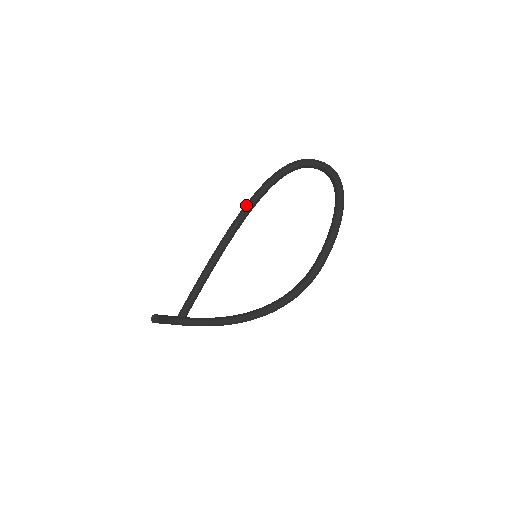
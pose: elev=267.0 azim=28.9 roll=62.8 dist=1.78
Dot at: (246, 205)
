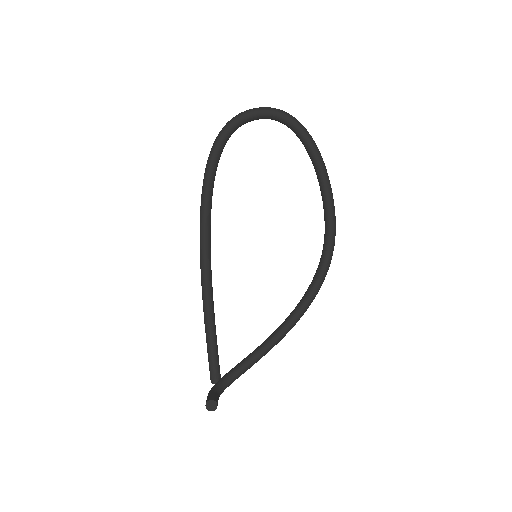
Dot at: (203, 210)
